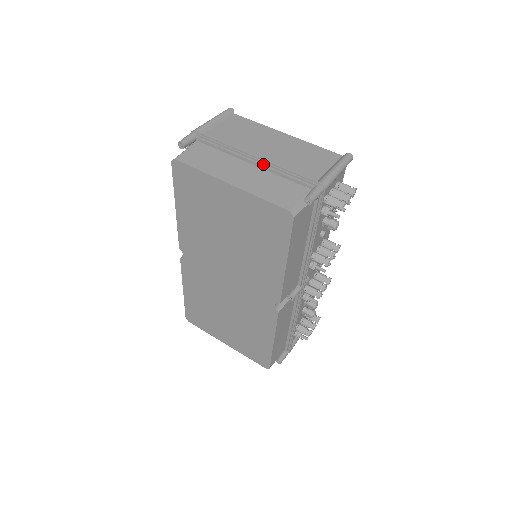
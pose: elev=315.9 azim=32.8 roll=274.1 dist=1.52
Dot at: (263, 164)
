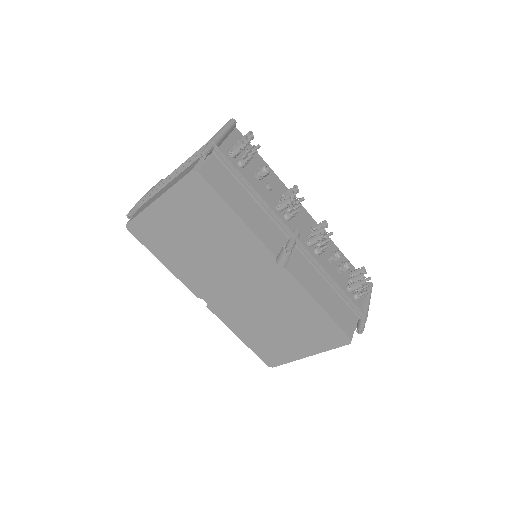
Dot at: (175, 173)
